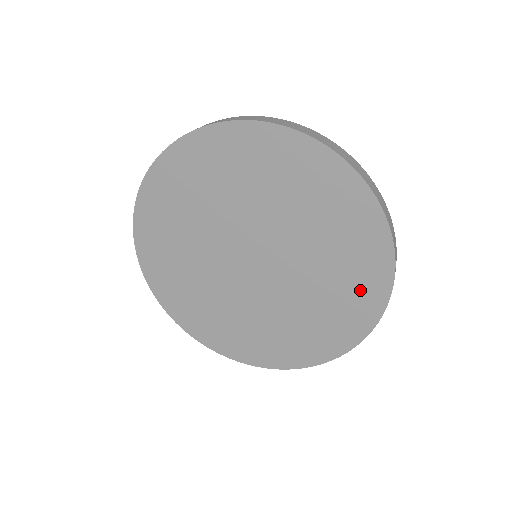
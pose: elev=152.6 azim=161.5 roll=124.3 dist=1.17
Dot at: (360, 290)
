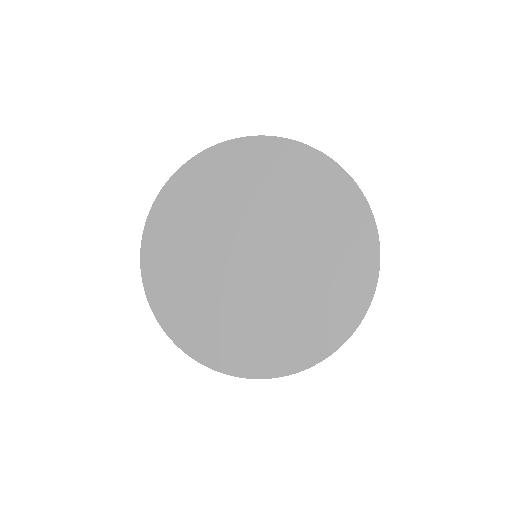
Dot at: (334, 314)
